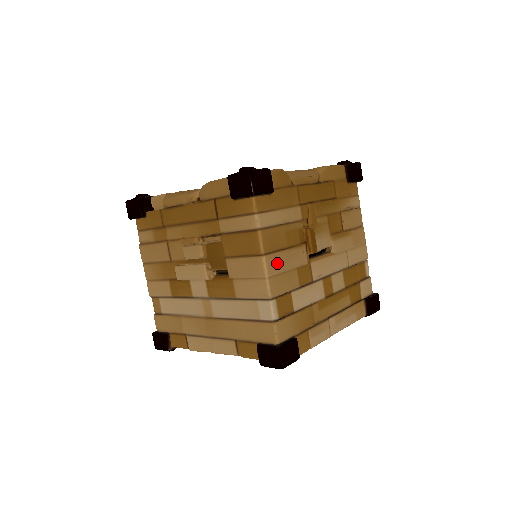
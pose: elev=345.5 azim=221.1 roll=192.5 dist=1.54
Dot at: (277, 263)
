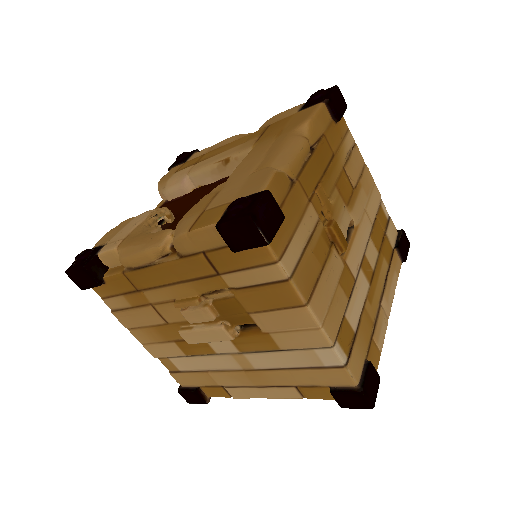
Dot at: (322, 299)
